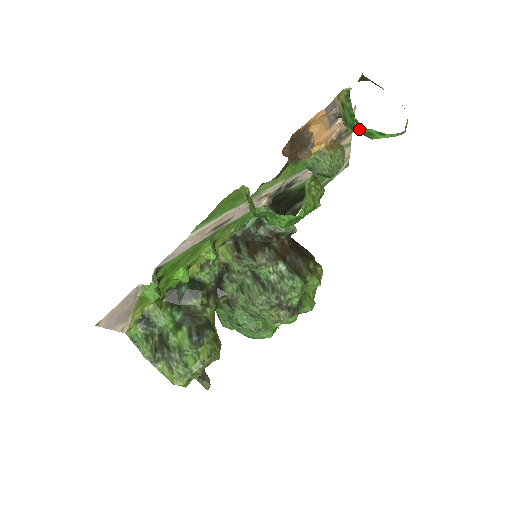
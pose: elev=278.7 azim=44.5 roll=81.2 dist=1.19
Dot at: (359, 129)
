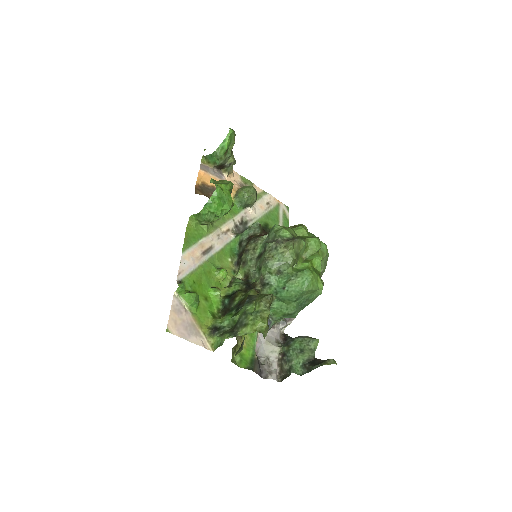
Dot at: (217, 153)
